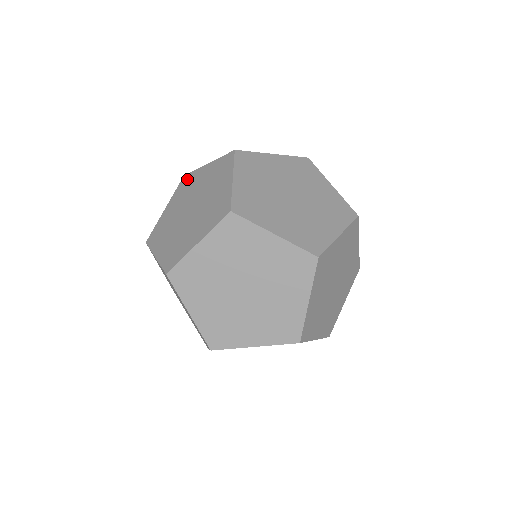
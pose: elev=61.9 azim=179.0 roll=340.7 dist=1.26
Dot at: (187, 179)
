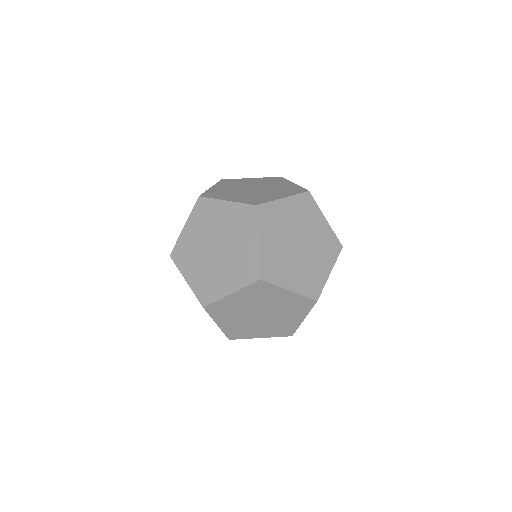
Dot at: (204, 205)
